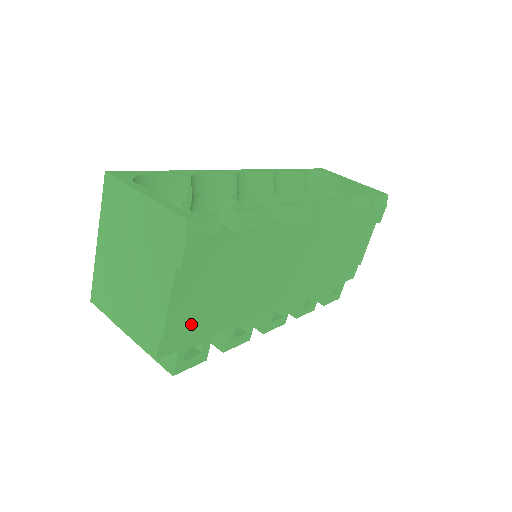
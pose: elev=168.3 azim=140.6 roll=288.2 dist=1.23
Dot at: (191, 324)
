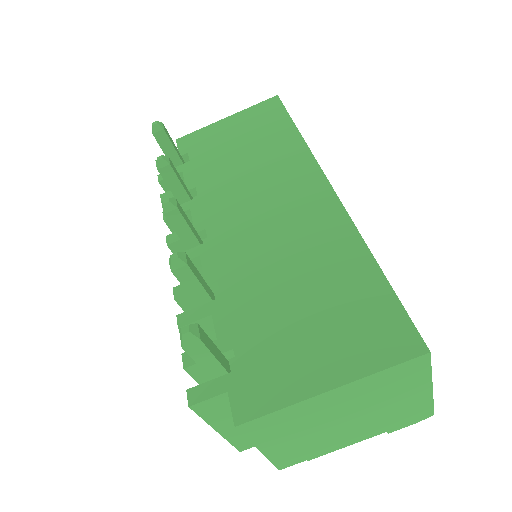
Dot at: occluded
